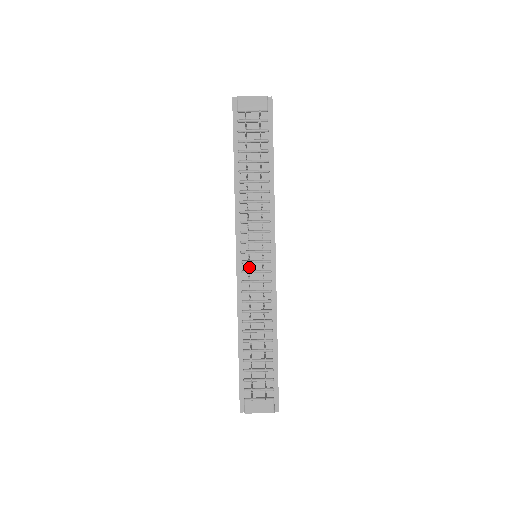
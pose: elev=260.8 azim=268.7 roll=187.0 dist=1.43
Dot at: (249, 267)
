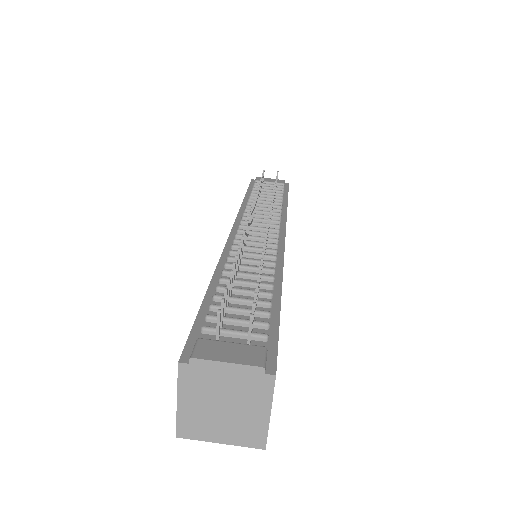
Dot at: occluded
